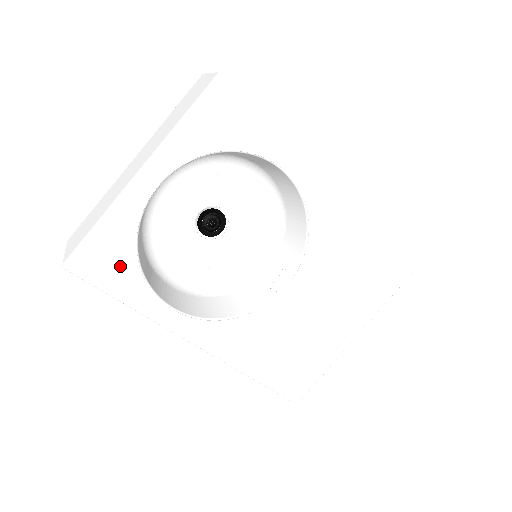
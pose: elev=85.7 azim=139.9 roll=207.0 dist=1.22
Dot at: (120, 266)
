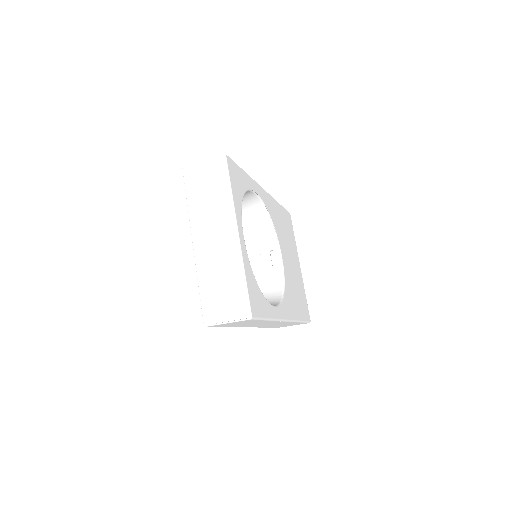
Dot at: (259, 297)
